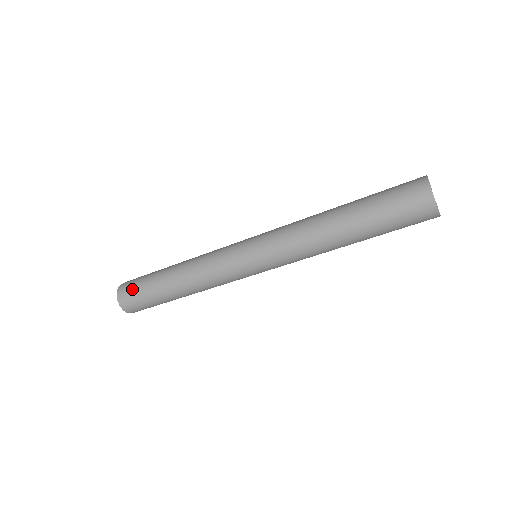
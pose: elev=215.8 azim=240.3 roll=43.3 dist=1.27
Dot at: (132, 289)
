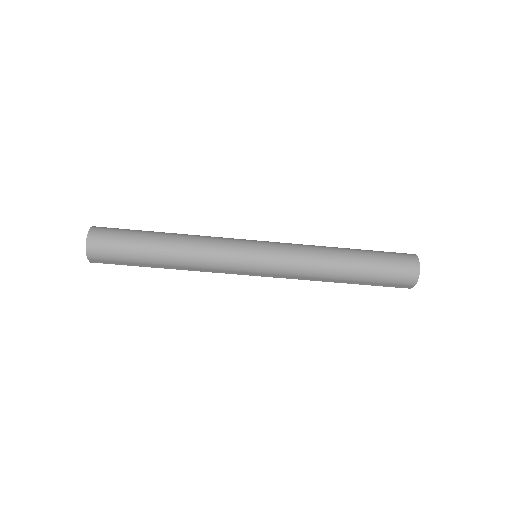
Dot at: (113, 230)
